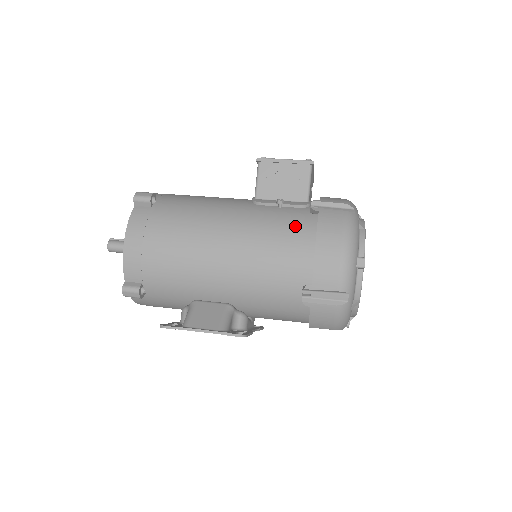
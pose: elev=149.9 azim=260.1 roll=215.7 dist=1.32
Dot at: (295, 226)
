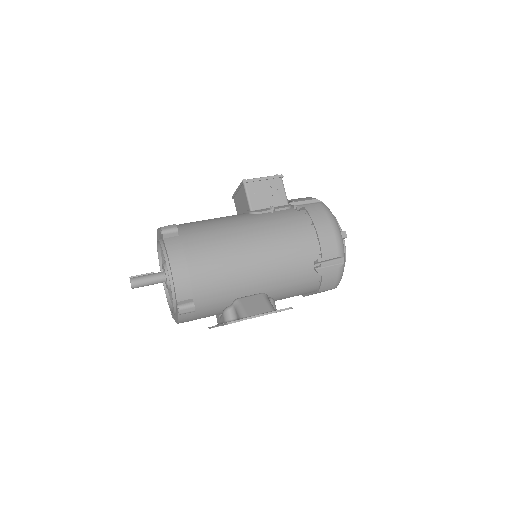
Dot at: (293, 221)
